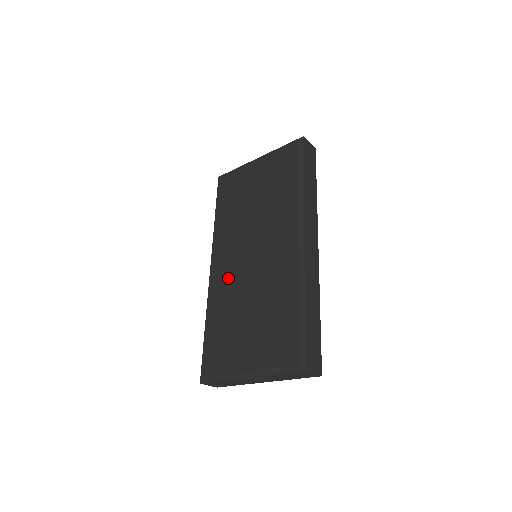
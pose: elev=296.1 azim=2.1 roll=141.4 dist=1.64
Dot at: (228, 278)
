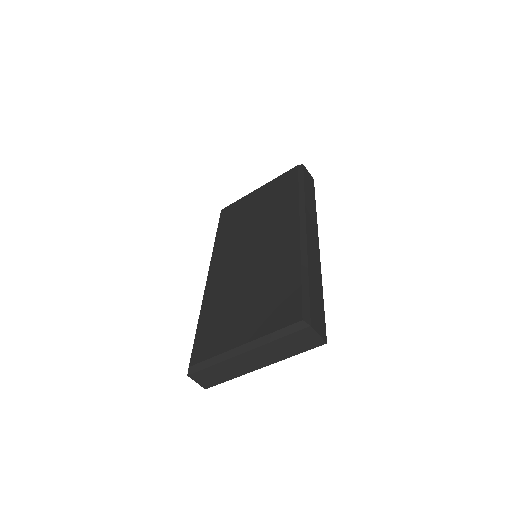
Dot at: (226, 276)
